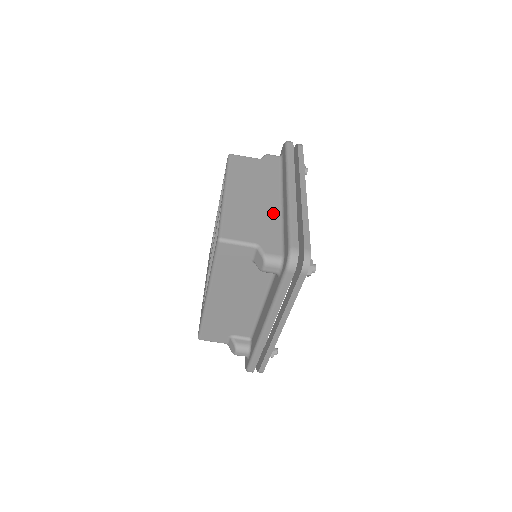
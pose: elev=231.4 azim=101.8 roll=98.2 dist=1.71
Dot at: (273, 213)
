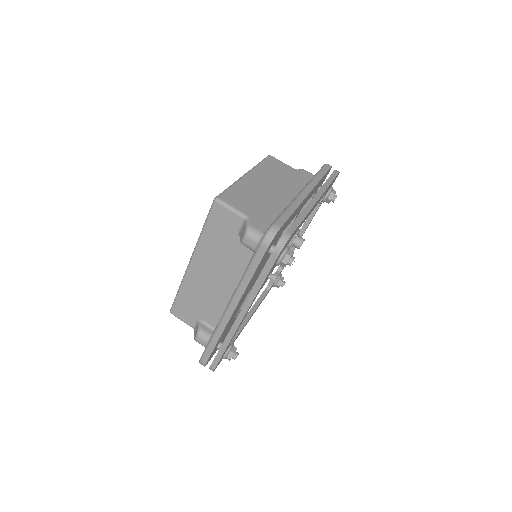
Dot at: (279, 205)
